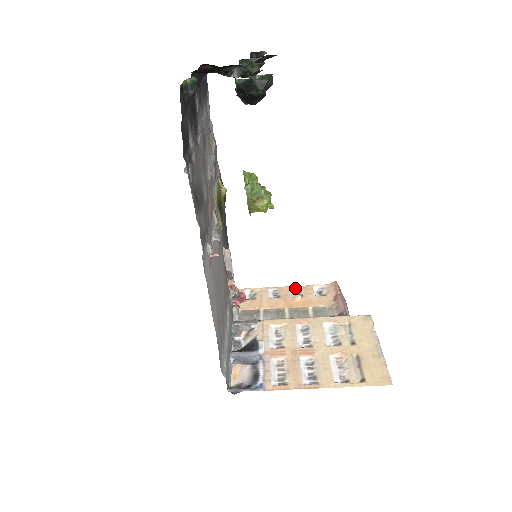
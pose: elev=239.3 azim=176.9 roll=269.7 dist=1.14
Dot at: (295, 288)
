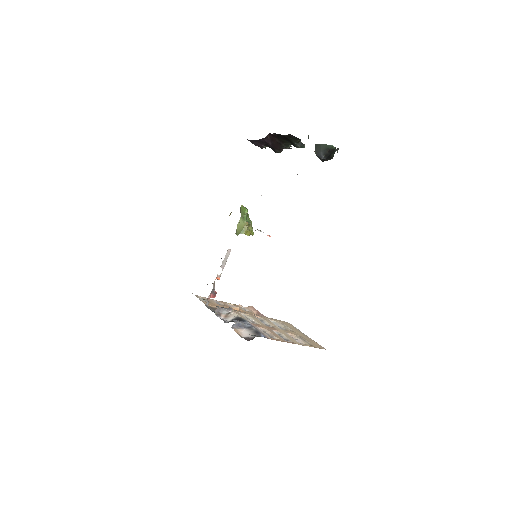
Dot at: (228, 304)
